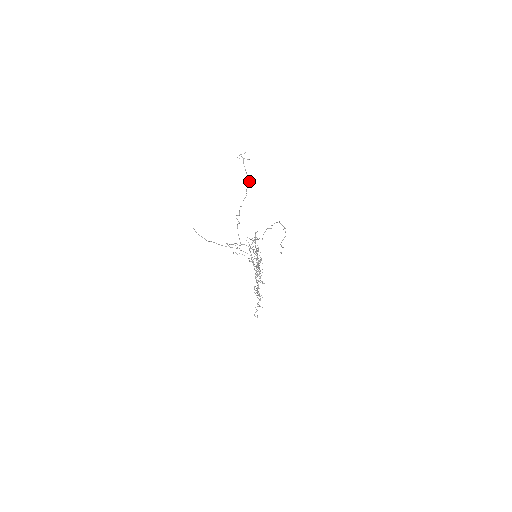
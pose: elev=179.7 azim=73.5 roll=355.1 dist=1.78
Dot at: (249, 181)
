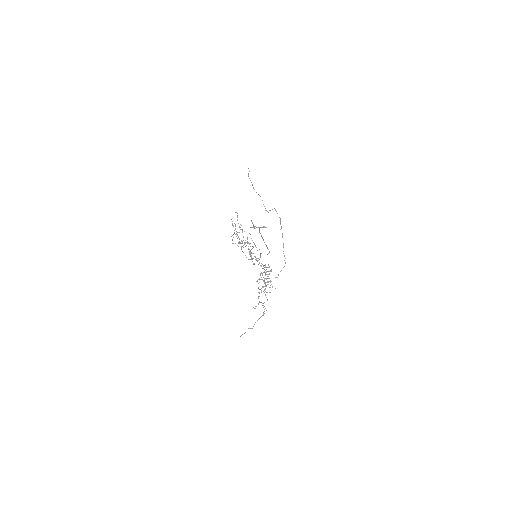
Dot at: occluded
